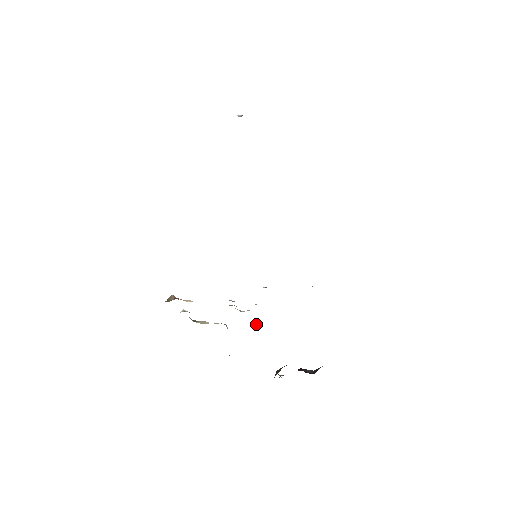
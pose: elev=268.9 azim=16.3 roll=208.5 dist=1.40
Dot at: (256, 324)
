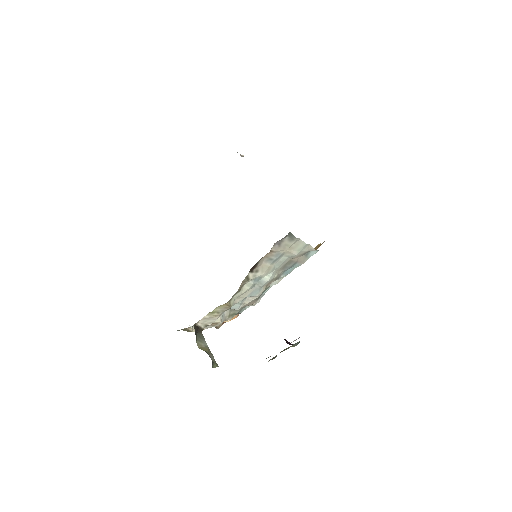
Dot at: (210, 312)
